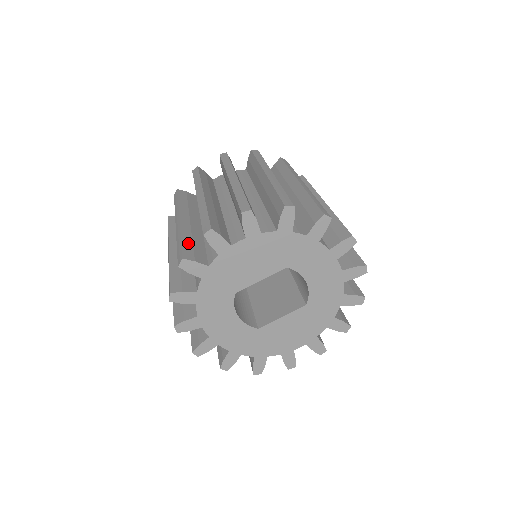
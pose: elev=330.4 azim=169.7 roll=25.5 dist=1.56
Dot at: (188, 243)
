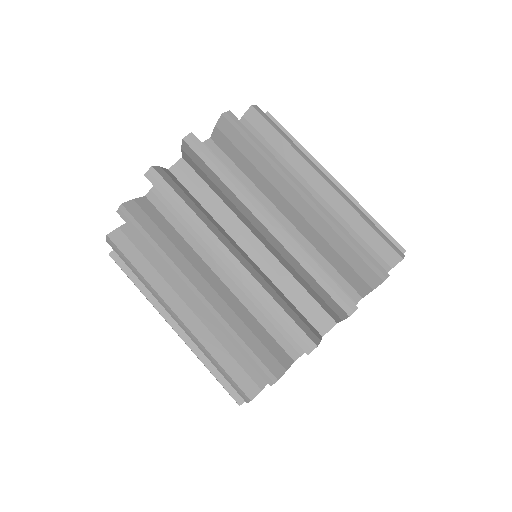
Dot at: (287, 308)
